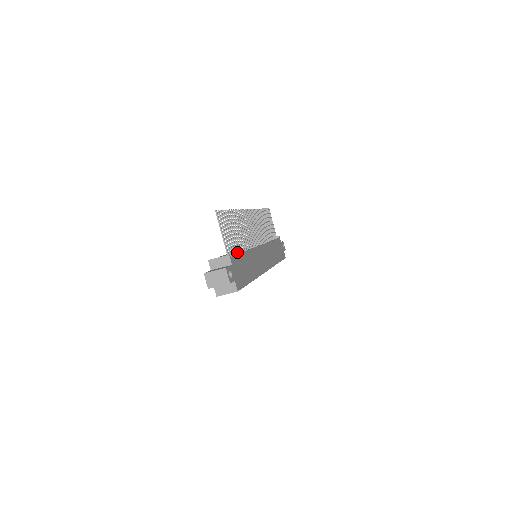
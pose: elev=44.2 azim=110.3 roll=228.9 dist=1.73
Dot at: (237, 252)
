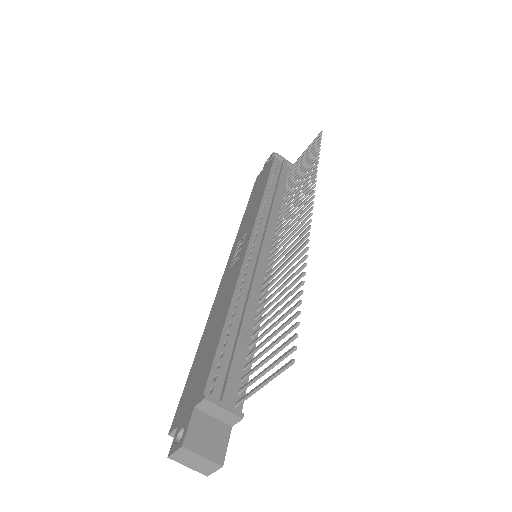
Dot at: (251, 355)
